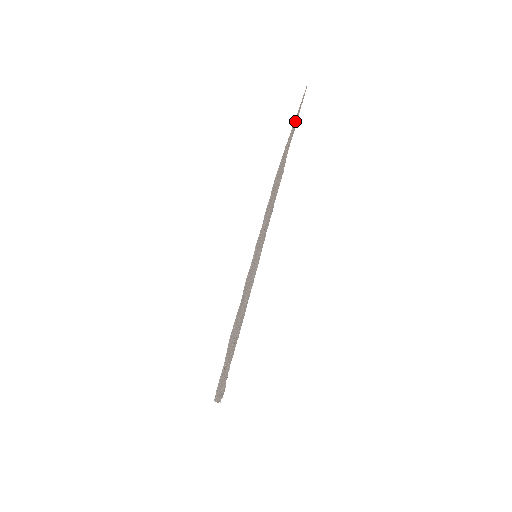
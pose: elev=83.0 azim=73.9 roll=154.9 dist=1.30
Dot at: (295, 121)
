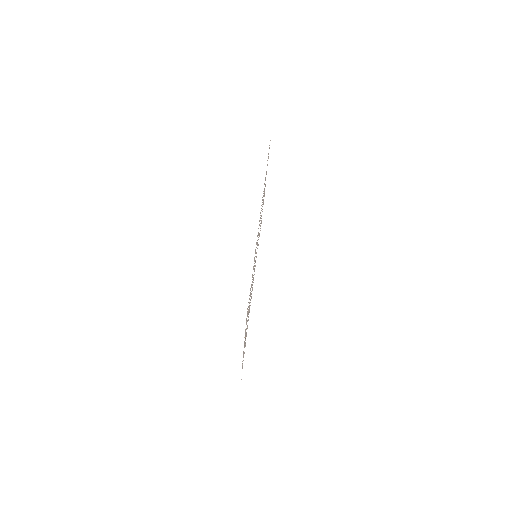
Dot at: occluded
